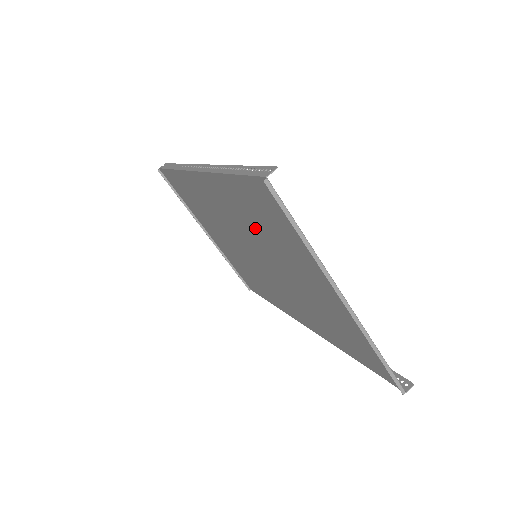
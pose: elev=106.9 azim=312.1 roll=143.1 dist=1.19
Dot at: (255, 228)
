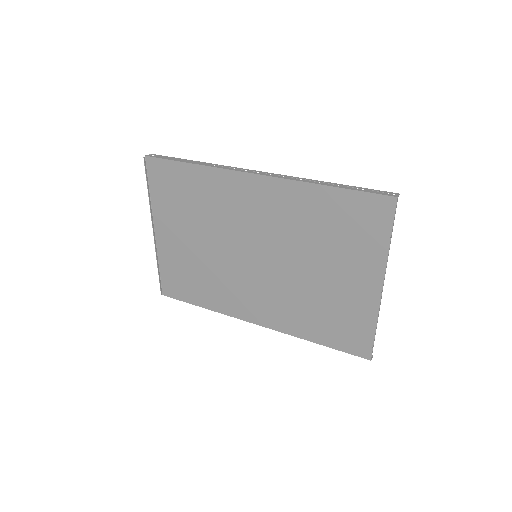
Dot at: (307, 231)
